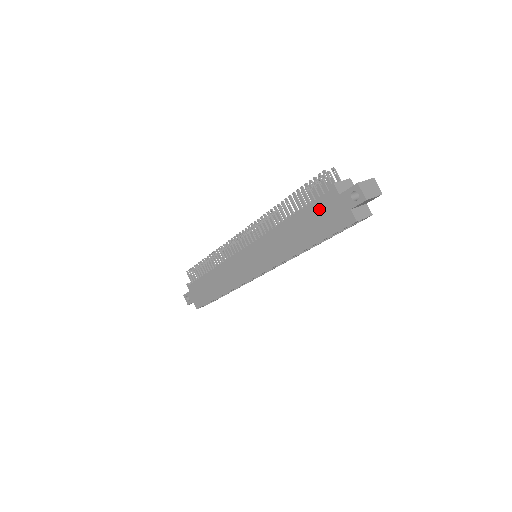
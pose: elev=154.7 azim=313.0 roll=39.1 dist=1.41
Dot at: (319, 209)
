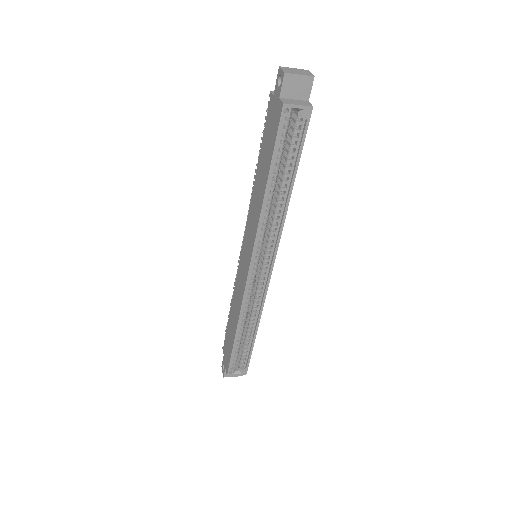
Dot at: (267, 130)
